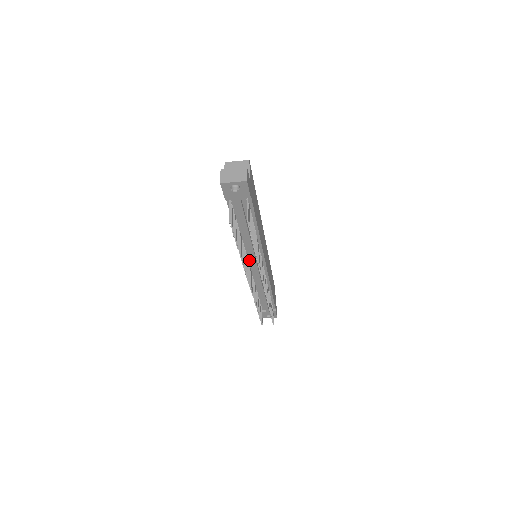
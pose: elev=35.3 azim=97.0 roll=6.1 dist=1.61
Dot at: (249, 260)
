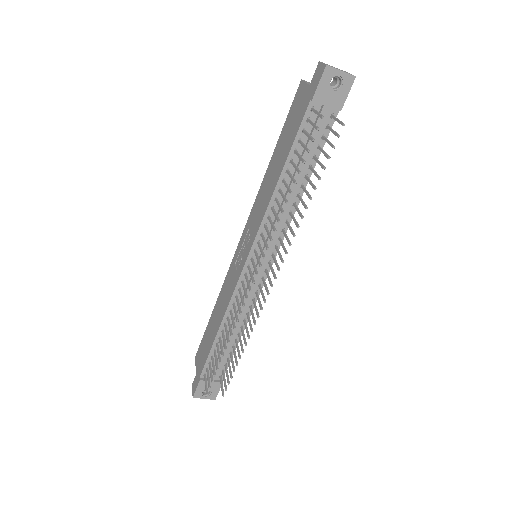
Dot at: (258, 248)
